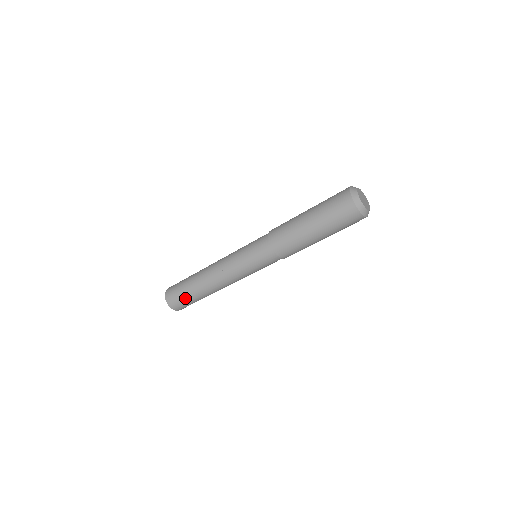
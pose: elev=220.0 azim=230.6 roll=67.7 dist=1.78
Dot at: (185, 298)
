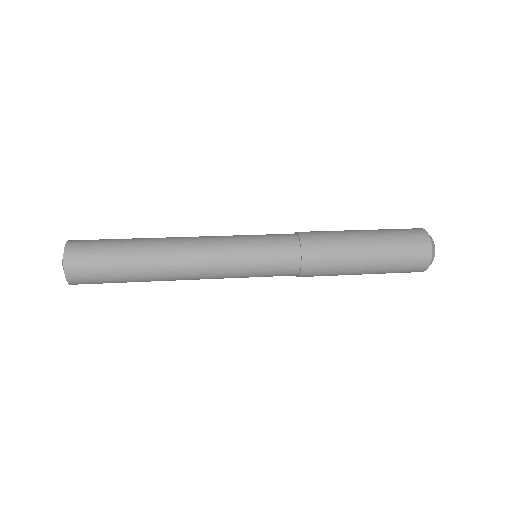
Dot at: (107, 273)
